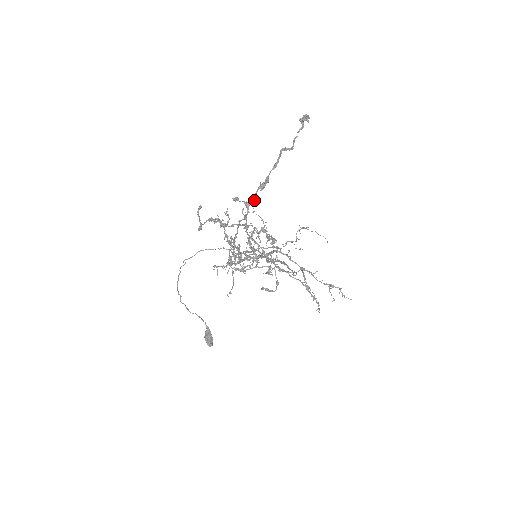
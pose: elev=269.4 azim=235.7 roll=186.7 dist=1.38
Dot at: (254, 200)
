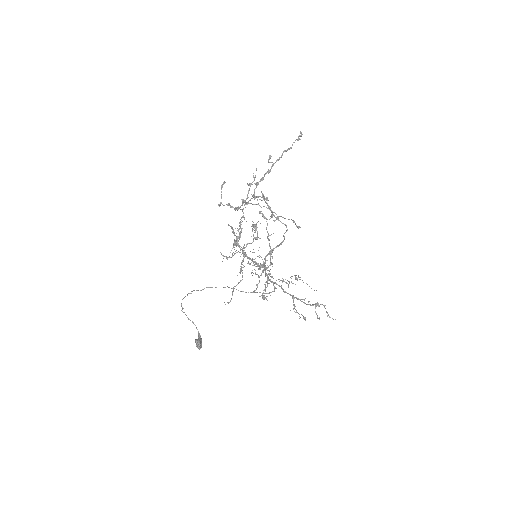
Dot at: (262, 180)
